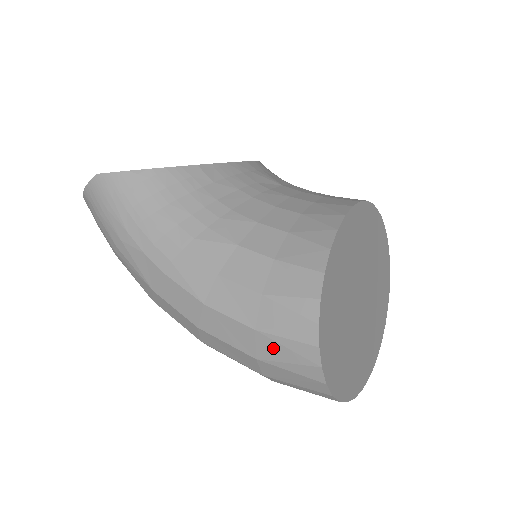
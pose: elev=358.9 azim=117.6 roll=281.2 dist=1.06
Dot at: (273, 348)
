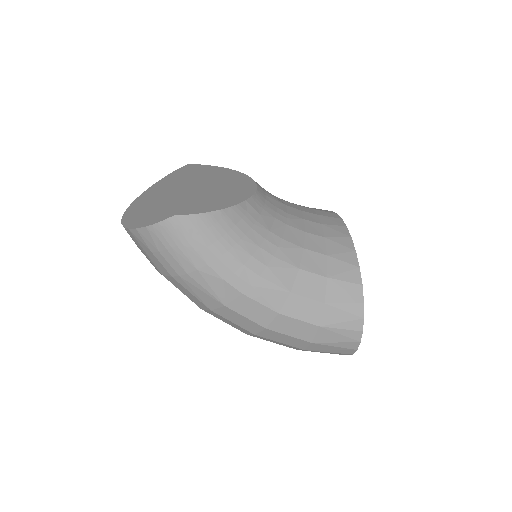
Dot at: (329, 335)
